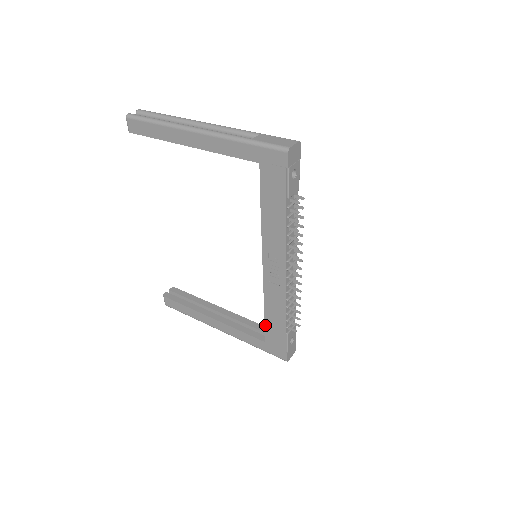
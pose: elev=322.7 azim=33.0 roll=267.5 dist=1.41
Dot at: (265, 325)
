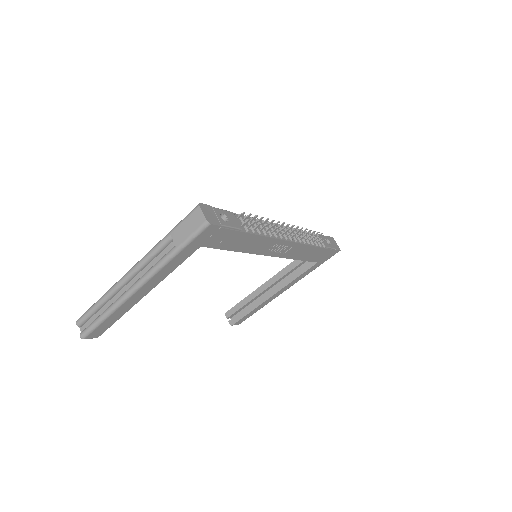
Dot at: occluded
